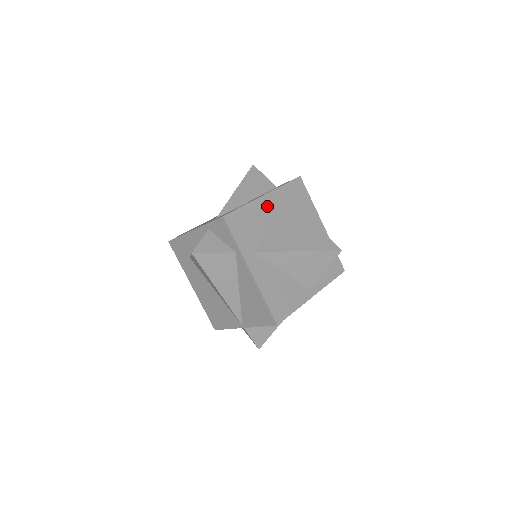
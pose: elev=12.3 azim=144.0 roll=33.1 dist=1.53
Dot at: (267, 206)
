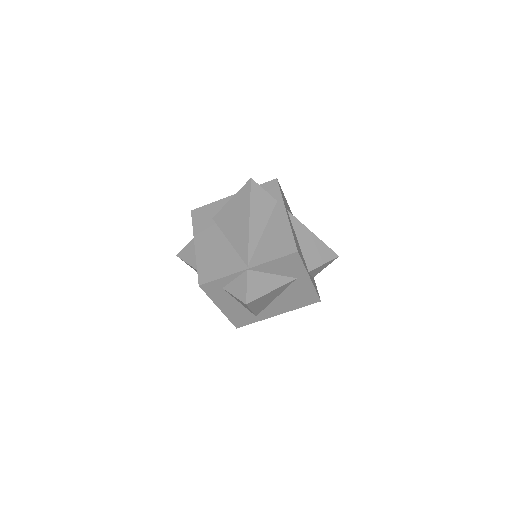
Dot at: occluded
